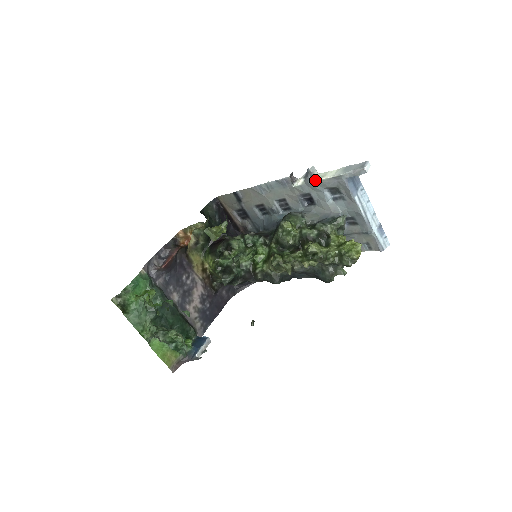
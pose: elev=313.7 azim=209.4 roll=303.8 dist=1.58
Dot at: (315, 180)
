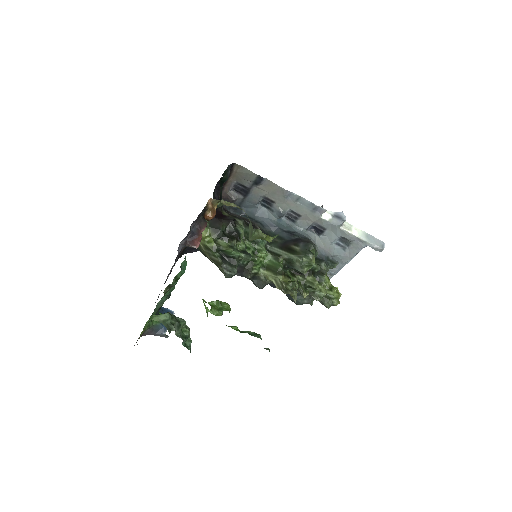
Dot at: (343, 228)
